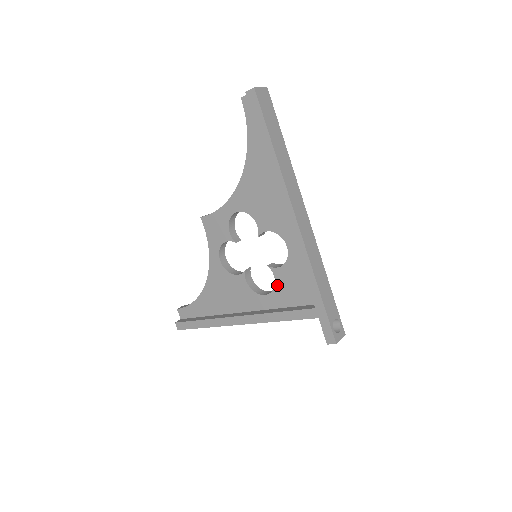
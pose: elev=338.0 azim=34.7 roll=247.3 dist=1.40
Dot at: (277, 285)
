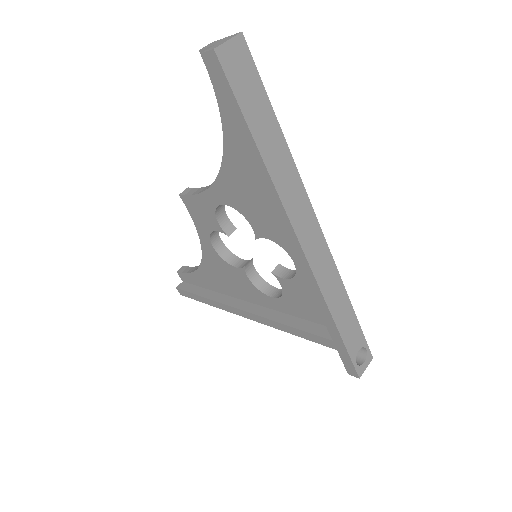
Dot at: (285, 294)
